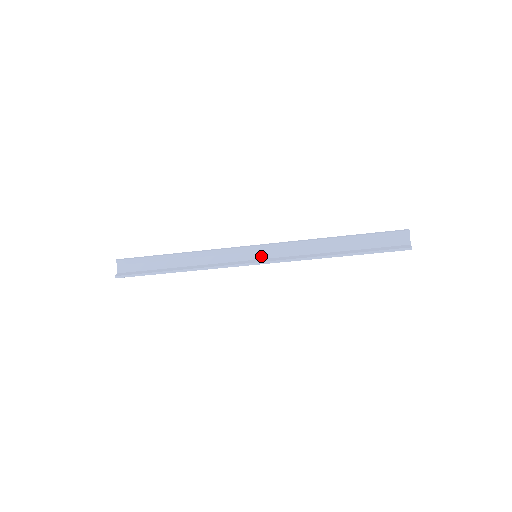
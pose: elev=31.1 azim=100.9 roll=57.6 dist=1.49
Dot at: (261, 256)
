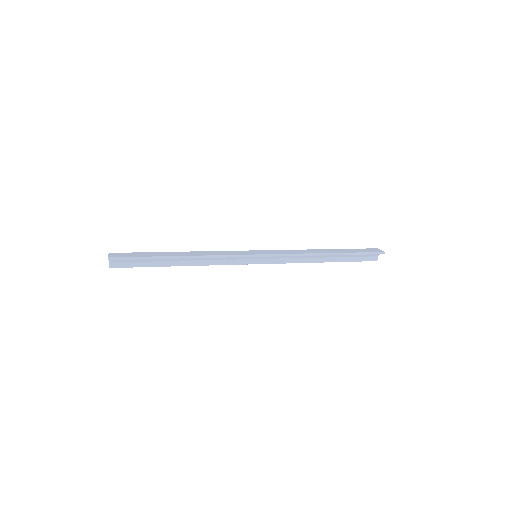
Dot at: (261, 258)
